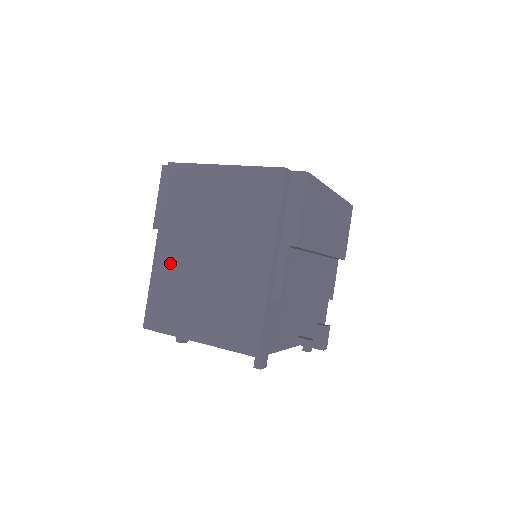
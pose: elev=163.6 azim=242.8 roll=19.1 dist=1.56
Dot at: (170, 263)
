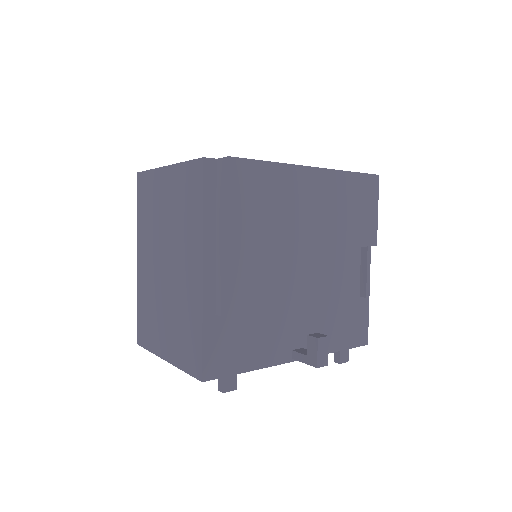
Dot at: (145, 277)
